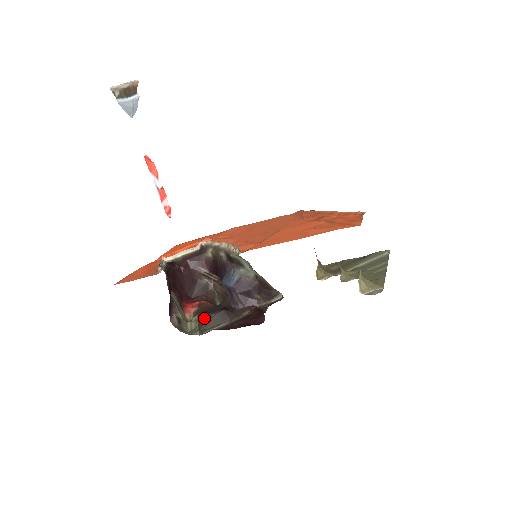
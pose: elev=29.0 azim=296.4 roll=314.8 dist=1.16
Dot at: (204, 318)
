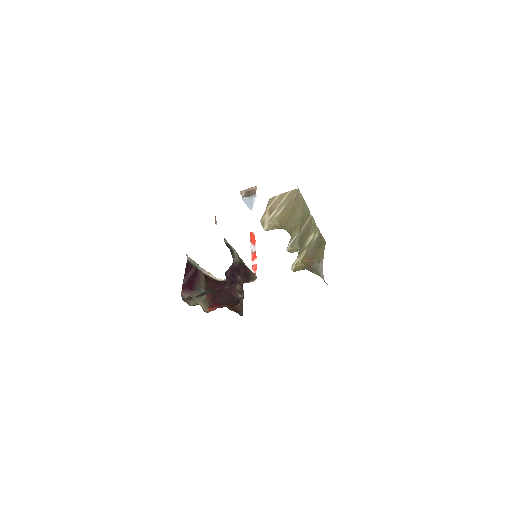
Dot at: (201, 293)
